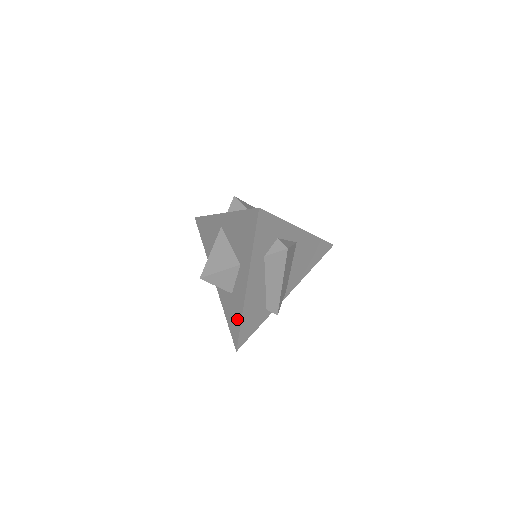
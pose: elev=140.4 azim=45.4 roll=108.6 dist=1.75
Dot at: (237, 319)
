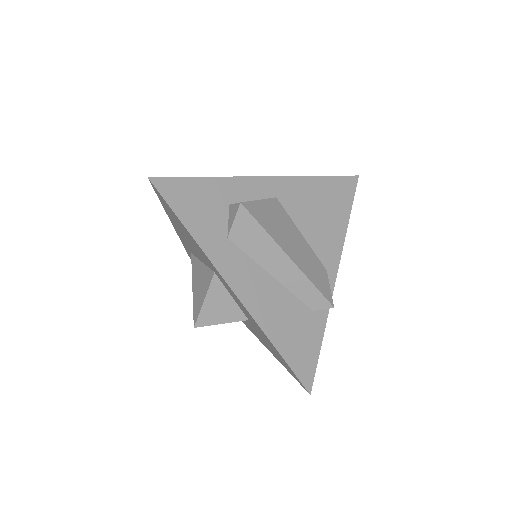
Dot at: occluded
